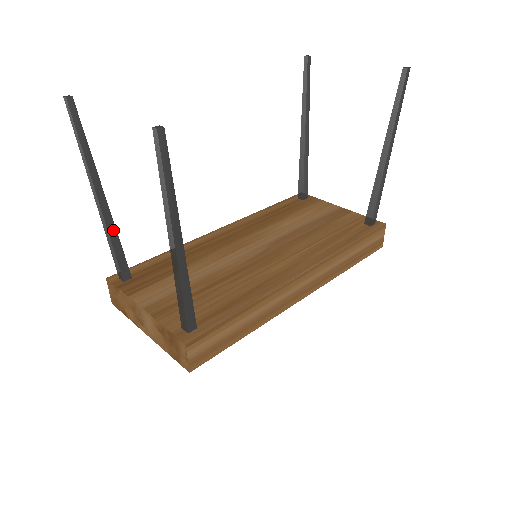
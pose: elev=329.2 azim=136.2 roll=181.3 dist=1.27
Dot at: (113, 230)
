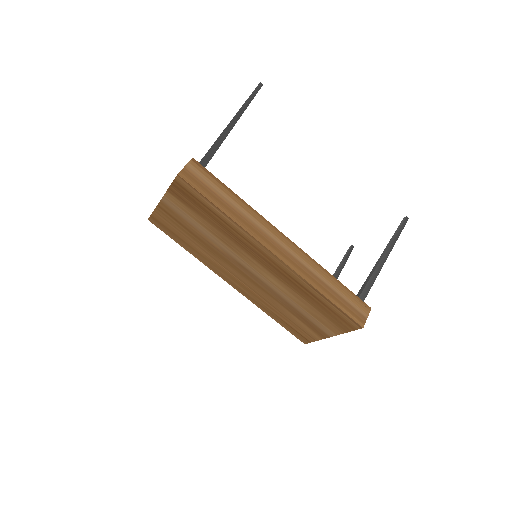
Dot at: occluded
